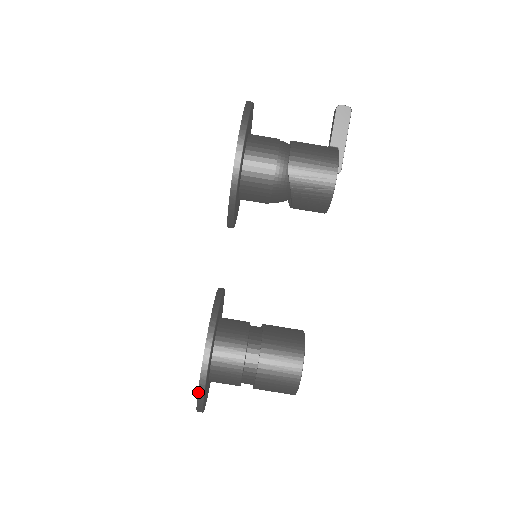
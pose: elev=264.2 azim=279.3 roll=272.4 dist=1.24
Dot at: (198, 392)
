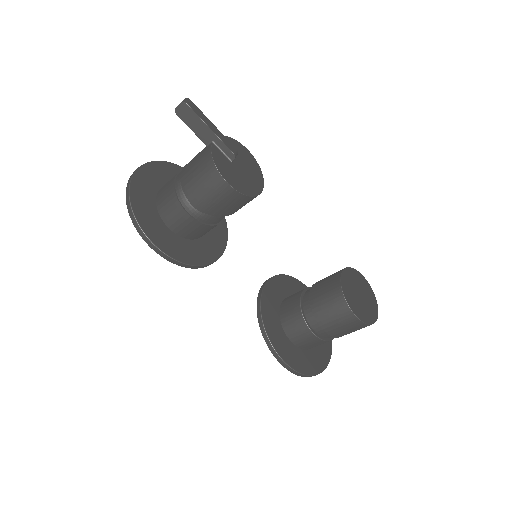
Dot at: occluded
